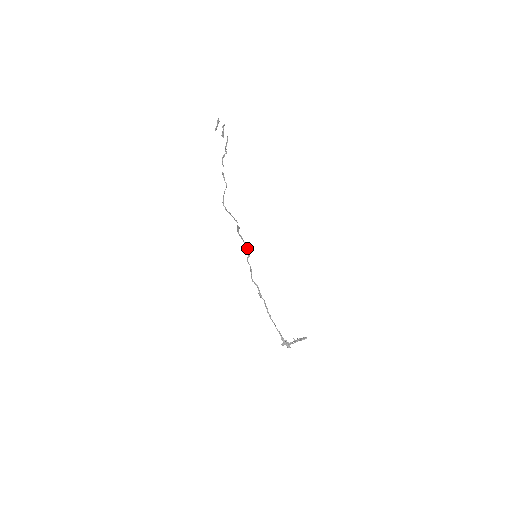
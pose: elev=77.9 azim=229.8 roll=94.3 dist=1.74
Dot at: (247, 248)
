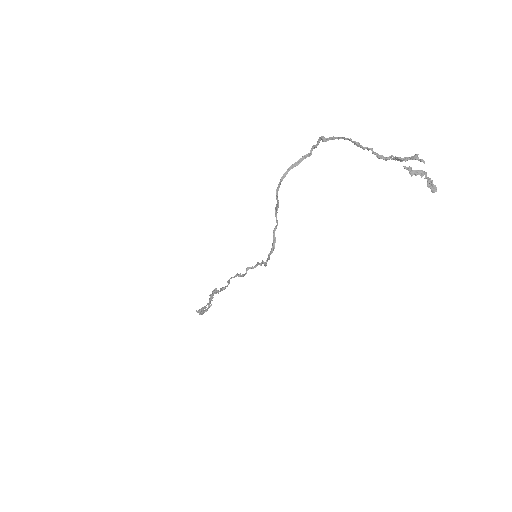
Dot at: (260, 265)
